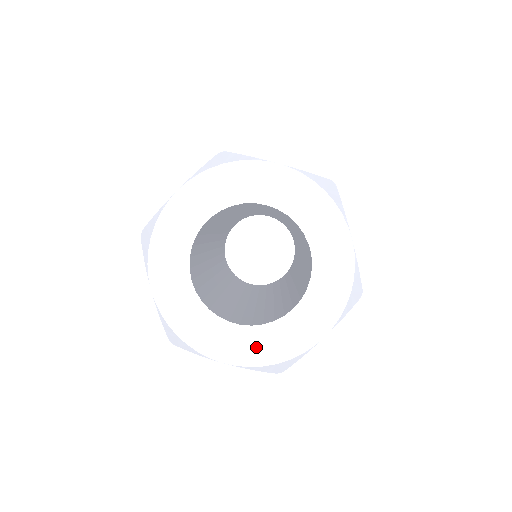
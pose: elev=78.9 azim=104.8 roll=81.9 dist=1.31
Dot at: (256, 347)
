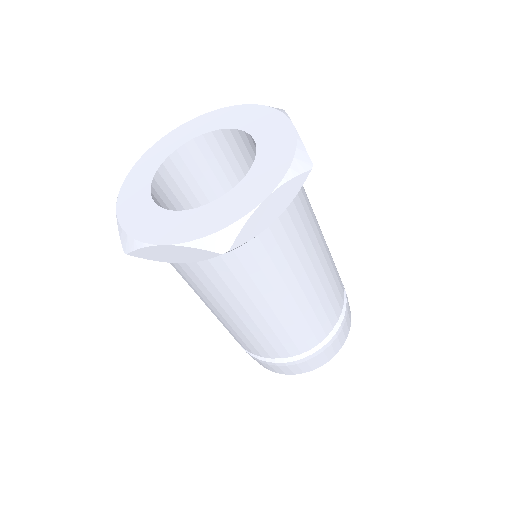
Dot at: (198, 223)
